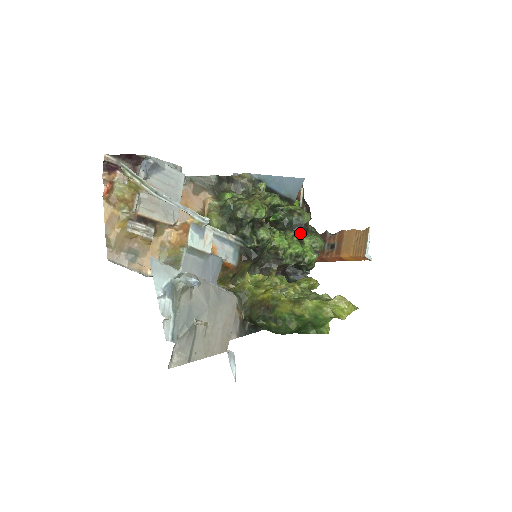
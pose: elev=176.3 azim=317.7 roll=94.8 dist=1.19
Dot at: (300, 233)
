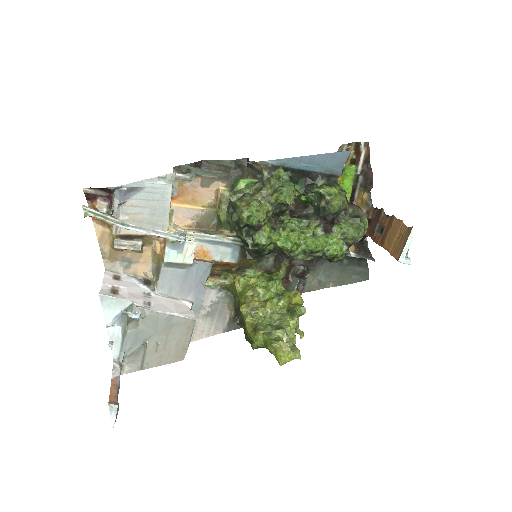
Dot at: (327, 222)
